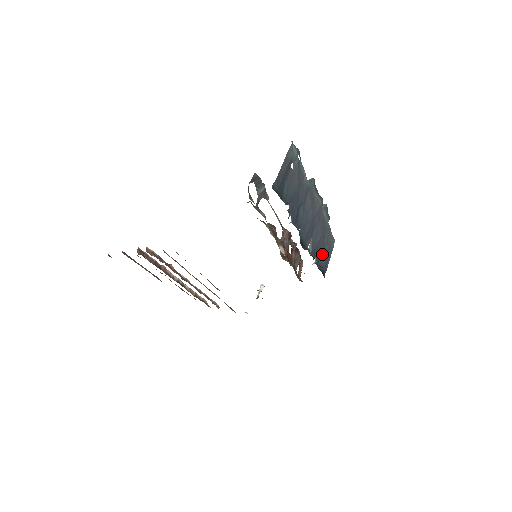
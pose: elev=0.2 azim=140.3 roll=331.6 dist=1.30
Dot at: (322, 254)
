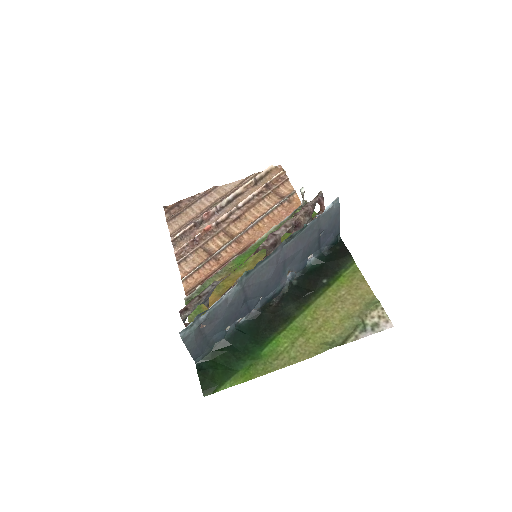
Dot at: (321, 237)
